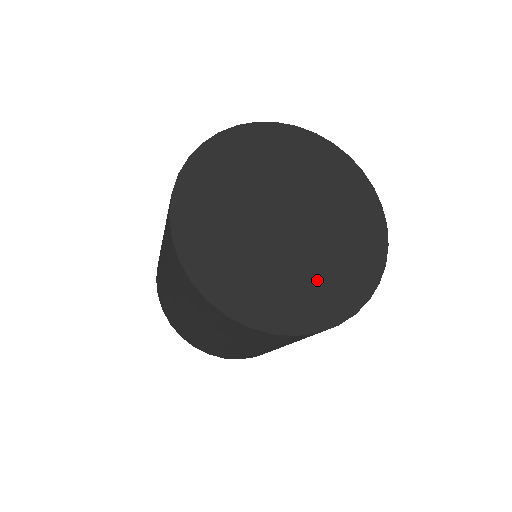
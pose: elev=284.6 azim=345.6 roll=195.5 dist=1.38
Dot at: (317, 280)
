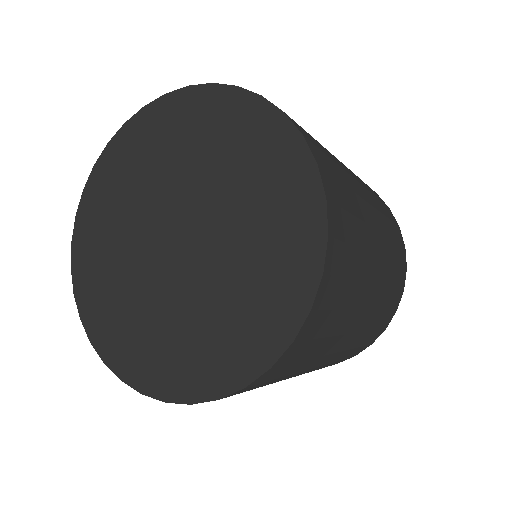
Dot at: (241, 292)
